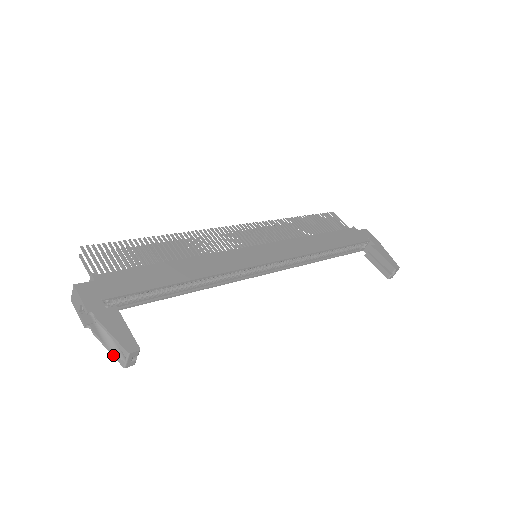
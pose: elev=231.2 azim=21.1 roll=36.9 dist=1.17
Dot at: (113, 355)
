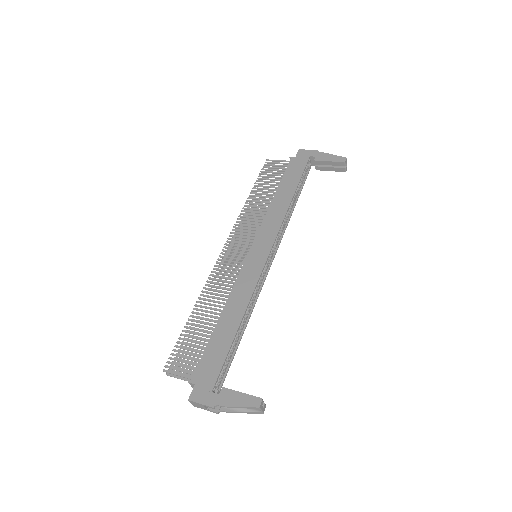
Dot at: (250, 413)
